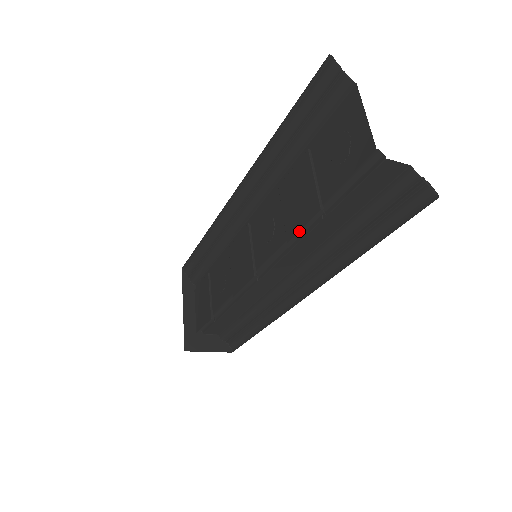
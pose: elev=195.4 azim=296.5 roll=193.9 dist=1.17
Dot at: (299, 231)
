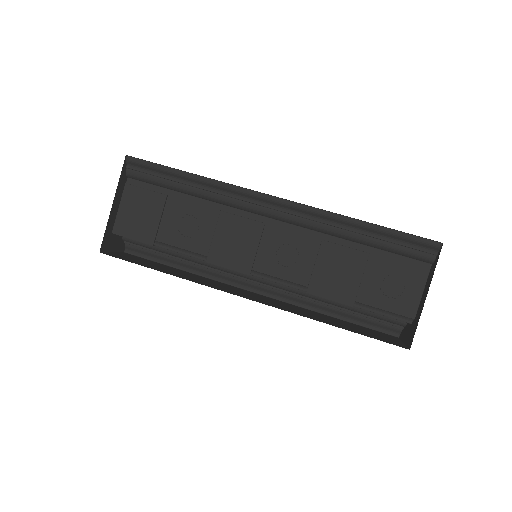
Dot at: (319, 291)
